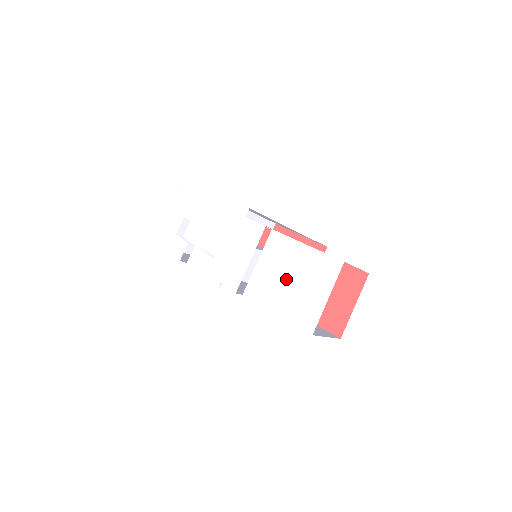
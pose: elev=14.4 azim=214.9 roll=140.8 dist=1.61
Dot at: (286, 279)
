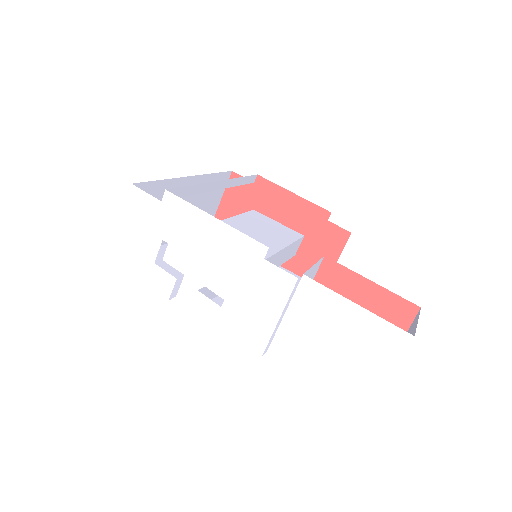
Dot at: (330, 343)
